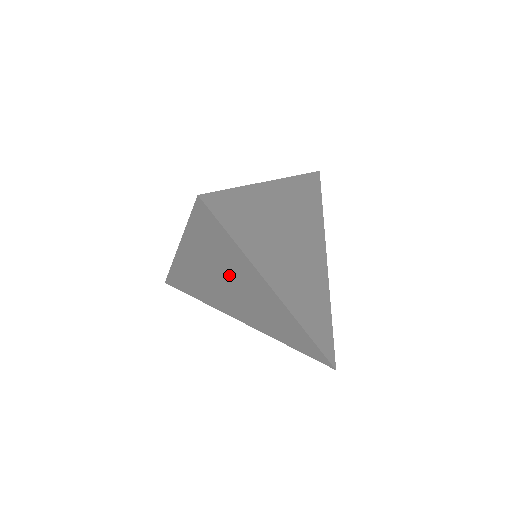
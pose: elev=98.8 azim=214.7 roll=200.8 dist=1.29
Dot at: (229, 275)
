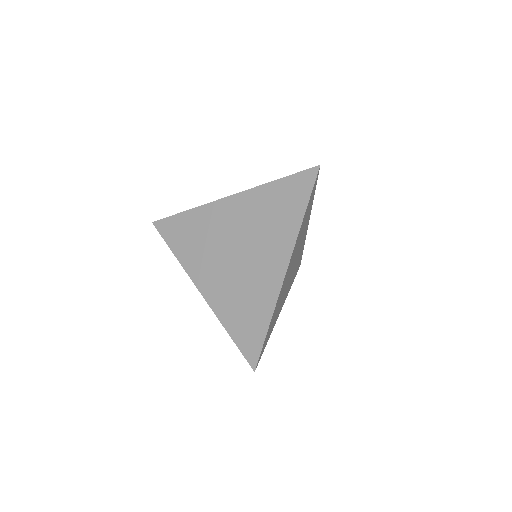
Dot at: (256, 237)
